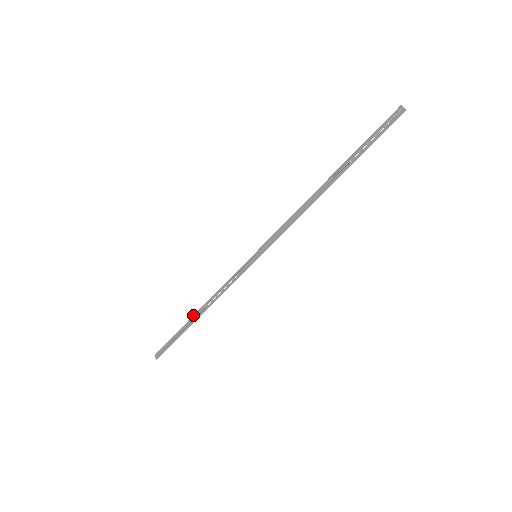
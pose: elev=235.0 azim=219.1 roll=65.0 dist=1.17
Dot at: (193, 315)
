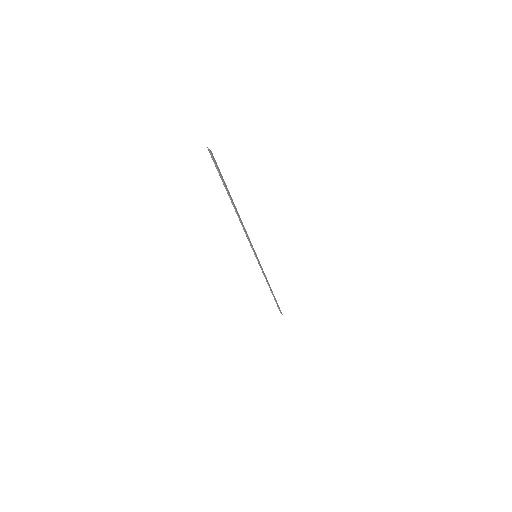
Dot at: occluded
